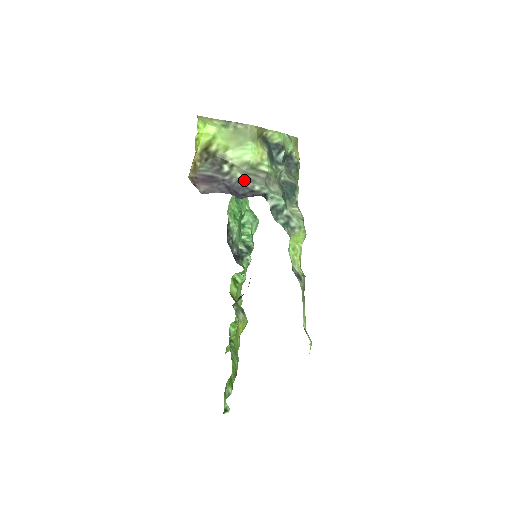
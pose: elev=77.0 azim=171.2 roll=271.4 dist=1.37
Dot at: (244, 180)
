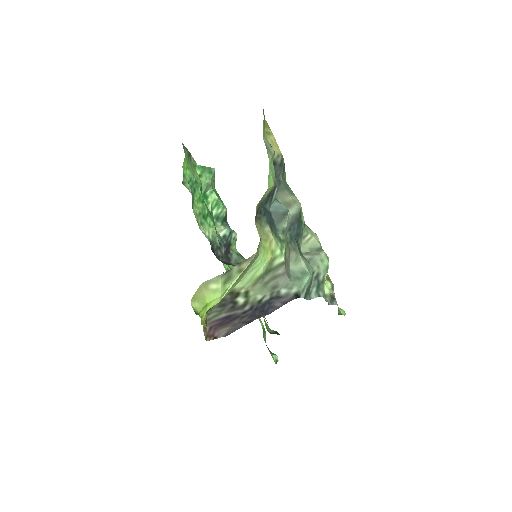
Dot at: (266, 296)
